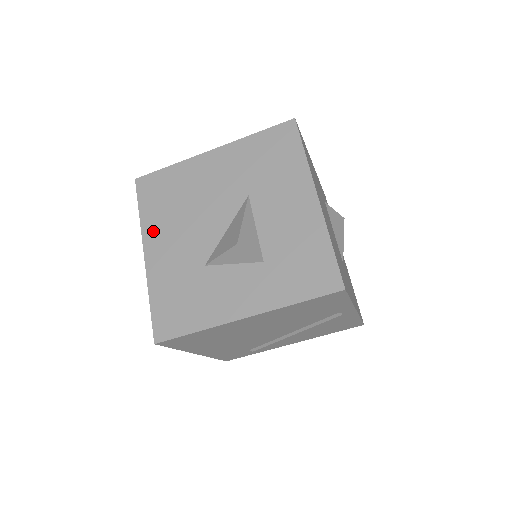
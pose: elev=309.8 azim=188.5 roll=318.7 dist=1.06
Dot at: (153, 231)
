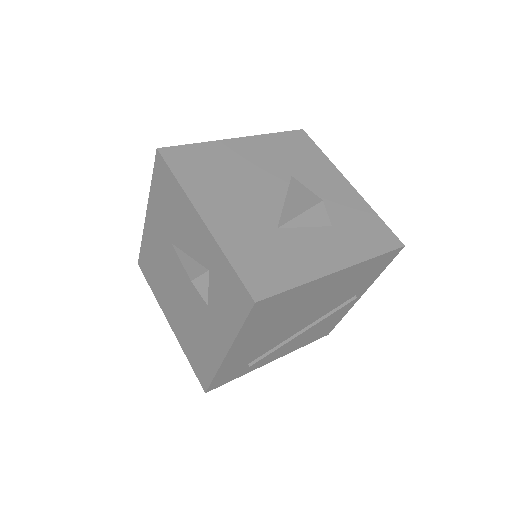
Dot at: (203, 196)
